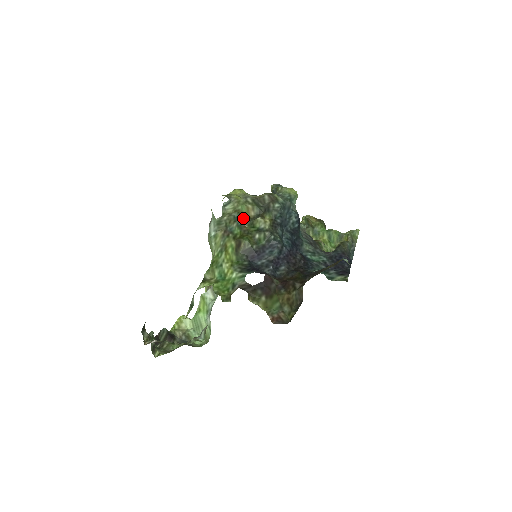
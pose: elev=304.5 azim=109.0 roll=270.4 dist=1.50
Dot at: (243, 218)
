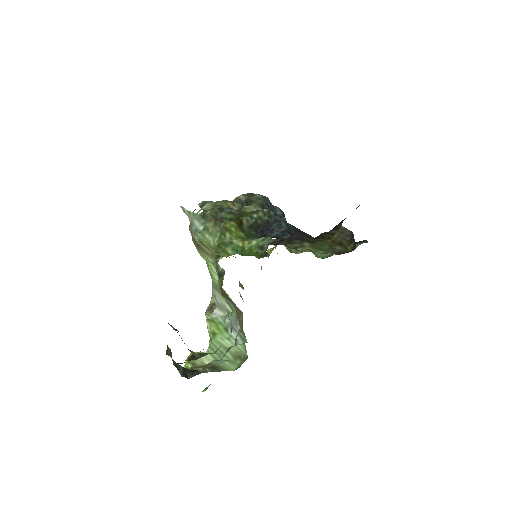
Dot at: (229, 208)
